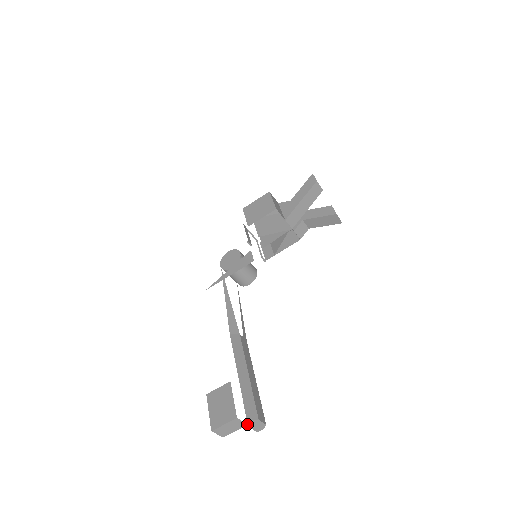
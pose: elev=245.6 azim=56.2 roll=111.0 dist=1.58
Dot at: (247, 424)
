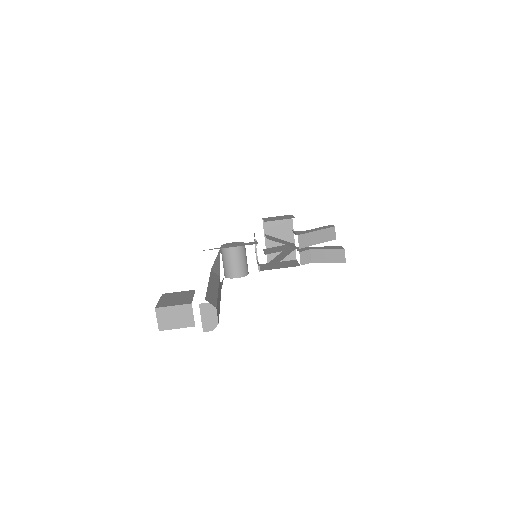
Dot at: (202, 307)
